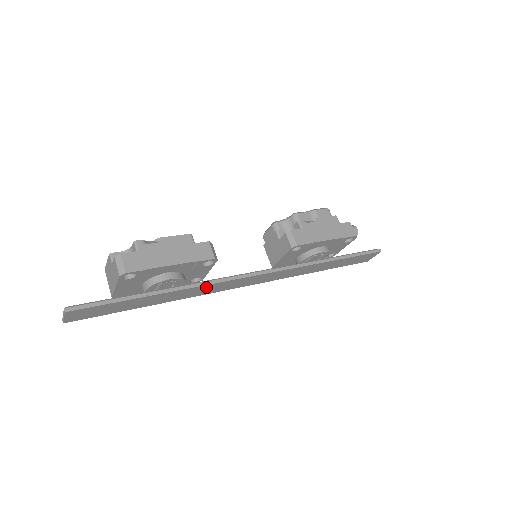
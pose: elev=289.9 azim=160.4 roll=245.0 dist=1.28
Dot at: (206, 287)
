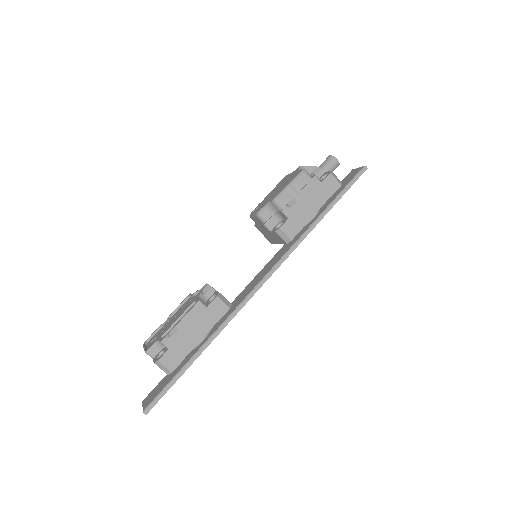
Dot at: occluded
